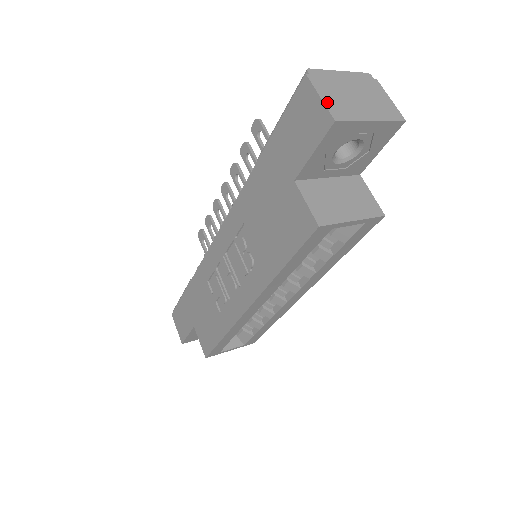
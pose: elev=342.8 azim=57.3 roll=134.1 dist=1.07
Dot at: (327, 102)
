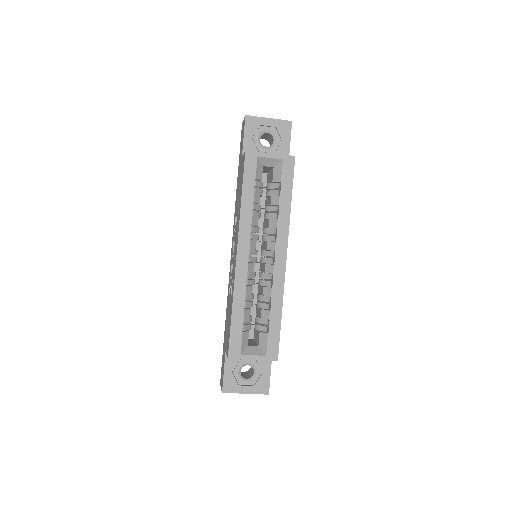
Dot at: occluded
